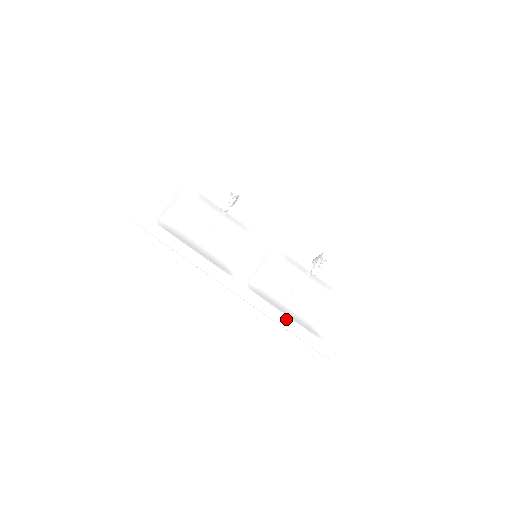
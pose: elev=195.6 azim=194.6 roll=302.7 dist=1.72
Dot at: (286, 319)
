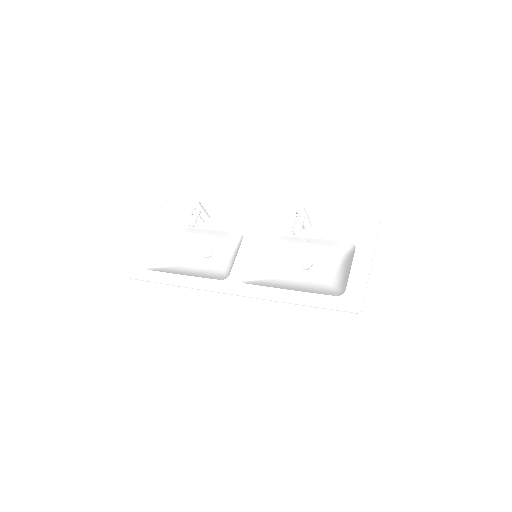
Dot at: (291, 294)
